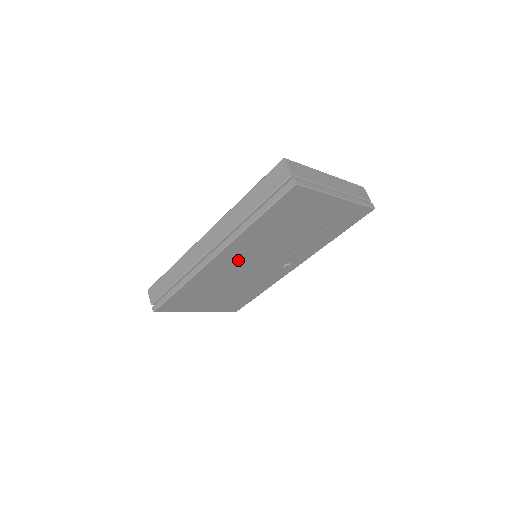
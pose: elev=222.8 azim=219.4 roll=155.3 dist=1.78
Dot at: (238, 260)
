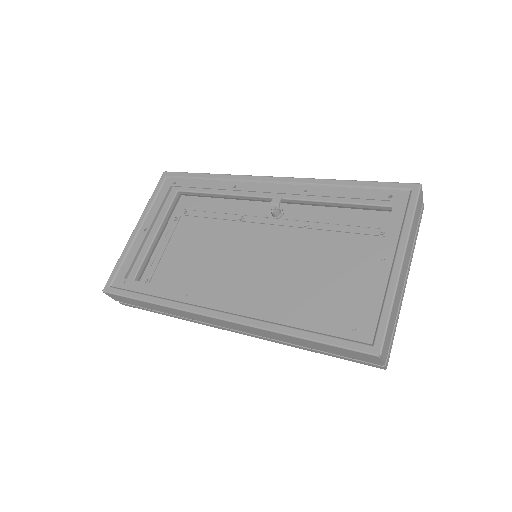
Dot at: (248, 294)
